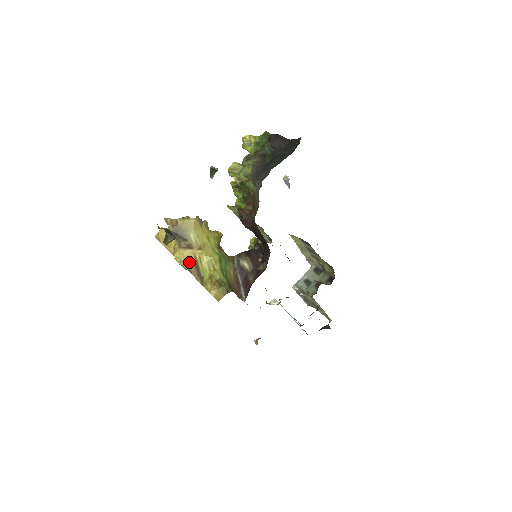
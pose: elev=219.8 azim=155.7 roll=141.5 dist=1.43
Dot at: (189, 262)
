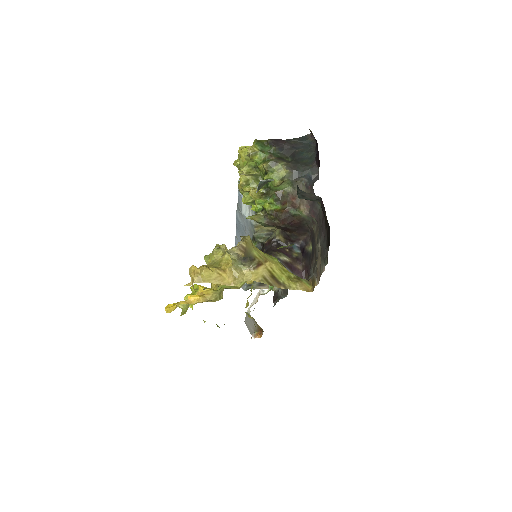
Dot at: (266, 277)
